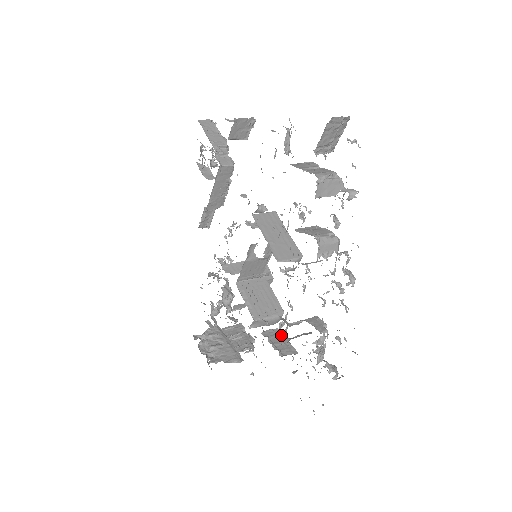
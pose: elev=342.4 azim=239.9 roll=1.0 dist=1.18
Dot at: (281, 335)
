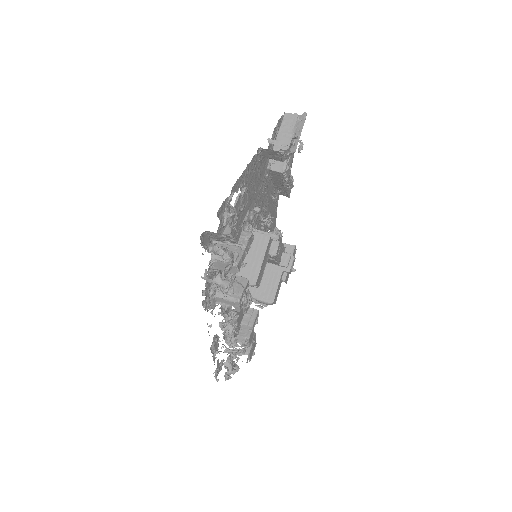
Dot at: (254, 317)
